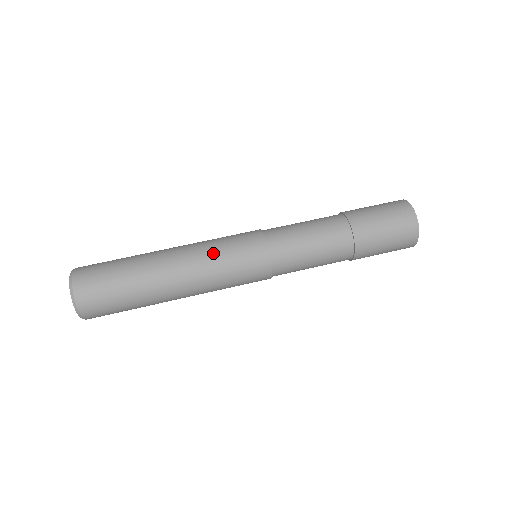
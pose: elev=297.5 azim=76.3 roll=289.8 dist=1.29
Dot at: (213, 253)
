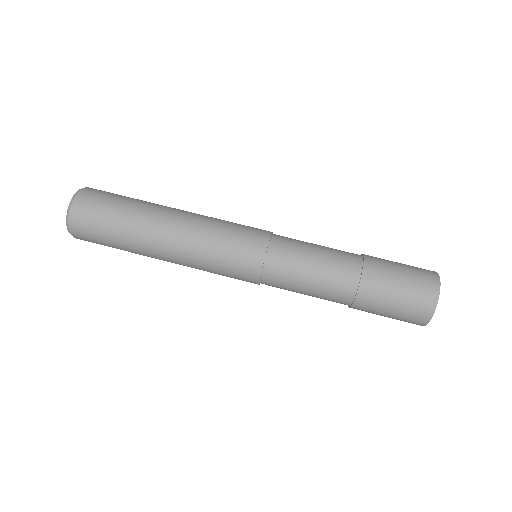
Dot at: (213, 229)
